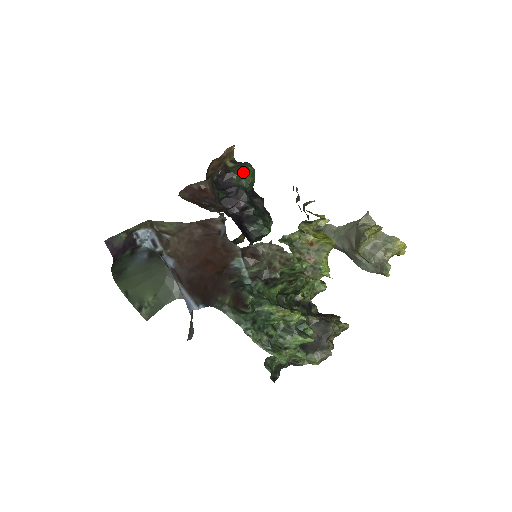
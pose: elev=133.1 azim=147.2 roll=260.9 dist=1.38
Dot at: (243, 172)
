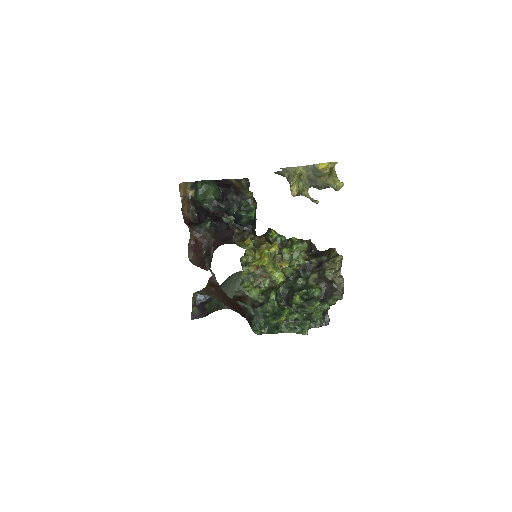
Dot at: (201, 197)
